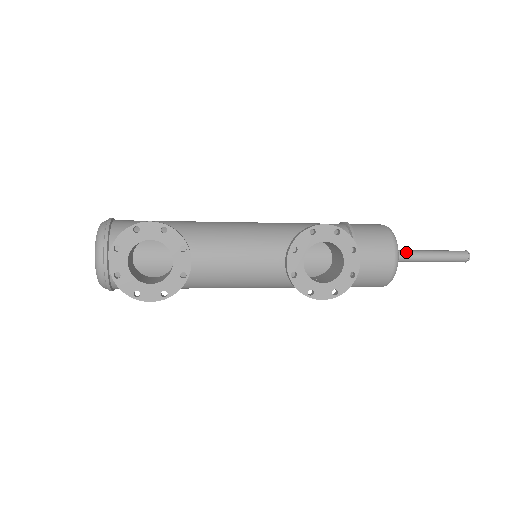
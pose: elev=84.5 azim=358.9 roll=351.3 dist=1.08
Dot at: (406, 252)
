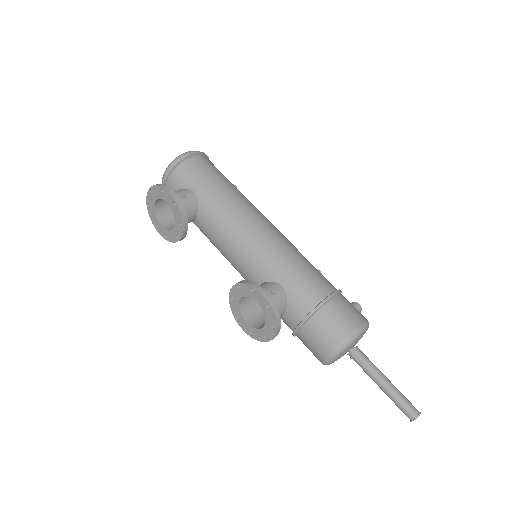
Dot at: (363, 361)
